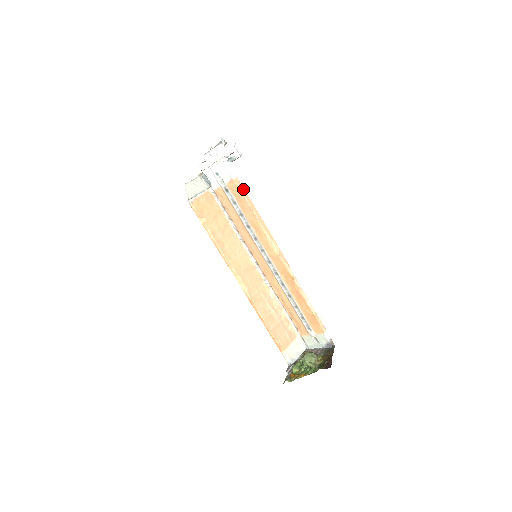
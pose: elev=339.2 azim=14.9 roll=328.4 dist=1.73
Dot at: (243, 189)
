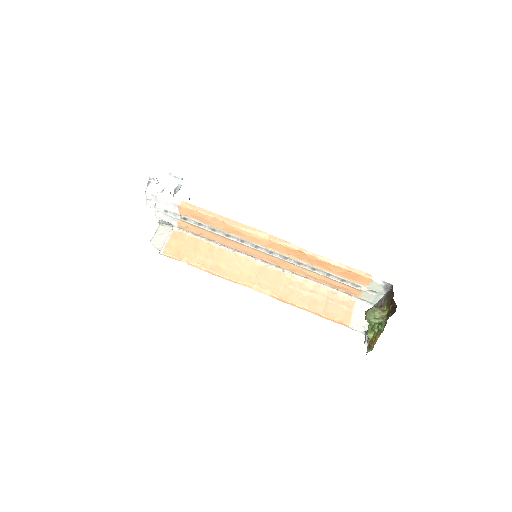
Dot at: (195, 207)
